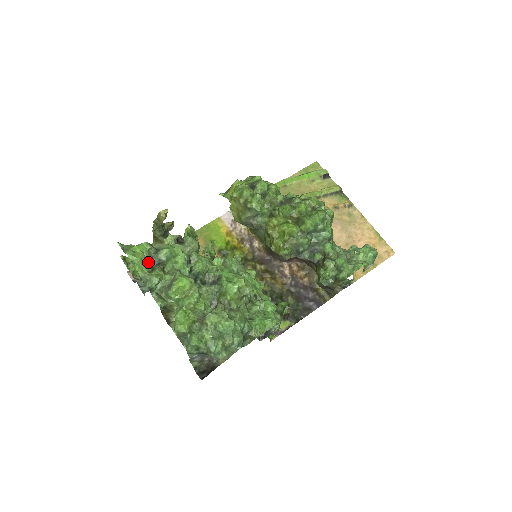
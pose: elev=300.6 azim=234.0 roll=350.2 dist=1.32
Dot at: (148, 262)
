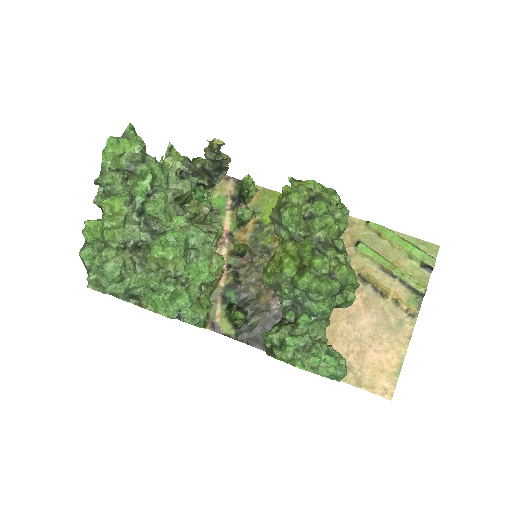
Dot at: (124, 162)
